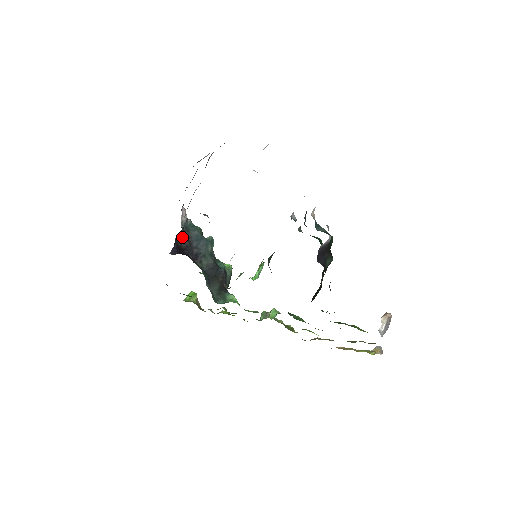
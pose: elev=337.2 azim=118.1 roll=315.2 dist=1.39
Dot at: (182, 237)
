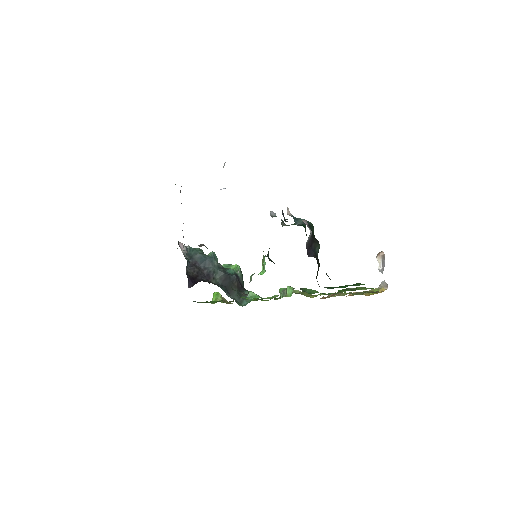
Dot at: (190, 267)
